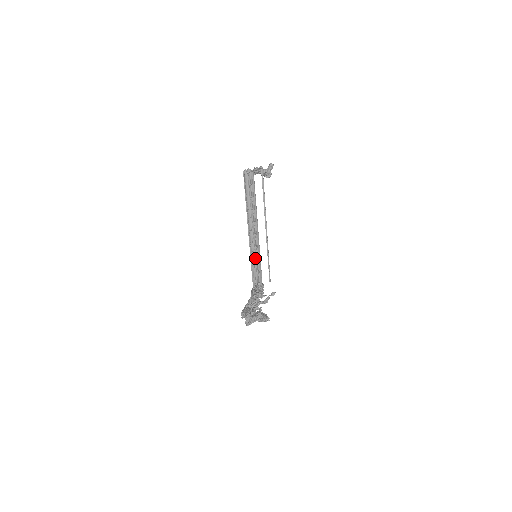
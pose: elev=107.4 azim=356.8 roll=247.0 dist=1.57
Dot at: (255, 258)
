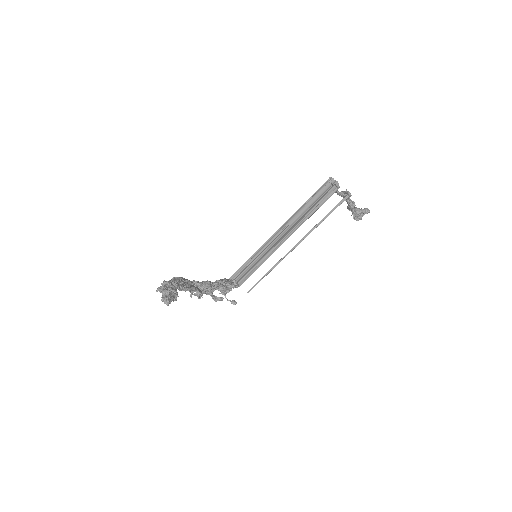
Dot at: (257, 259)
